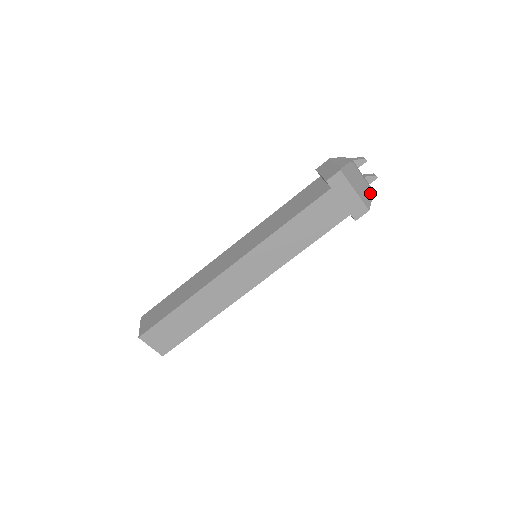
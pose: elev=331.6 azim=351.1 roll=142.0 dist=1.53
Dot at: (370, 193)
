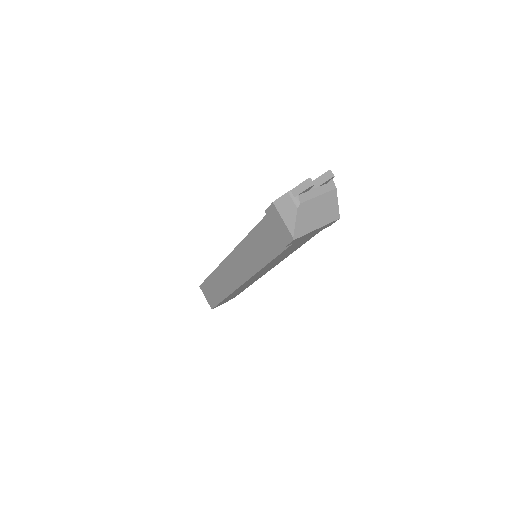
Dot at: (333, 197)
